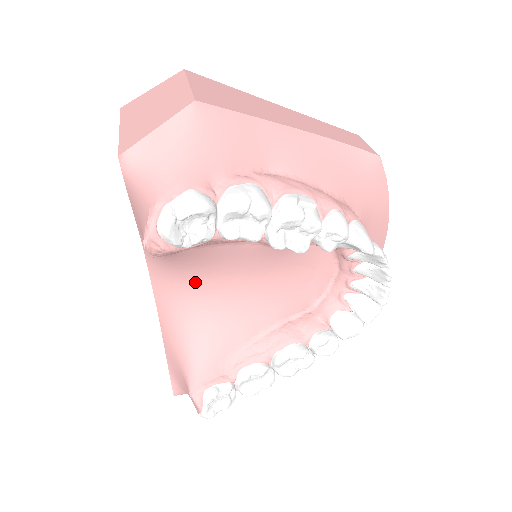
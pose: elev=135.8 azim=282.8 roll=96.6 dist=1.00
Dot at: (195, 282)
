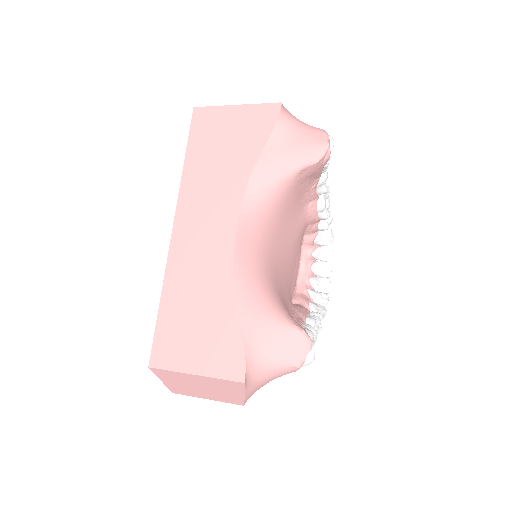
Dot at: (270, 236)
